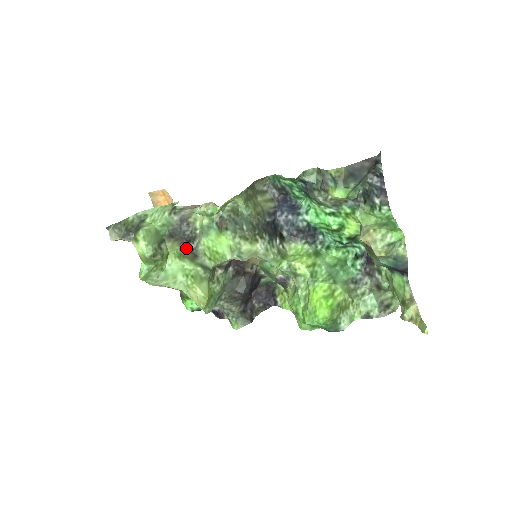
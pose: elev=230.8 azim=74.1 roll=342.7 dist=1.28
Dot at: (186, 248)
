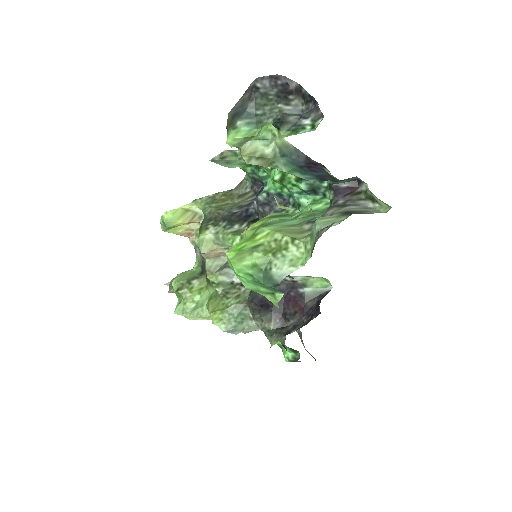
Dot at: occluded
